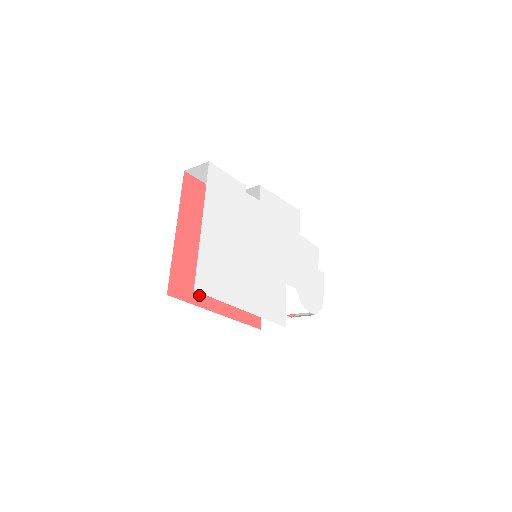
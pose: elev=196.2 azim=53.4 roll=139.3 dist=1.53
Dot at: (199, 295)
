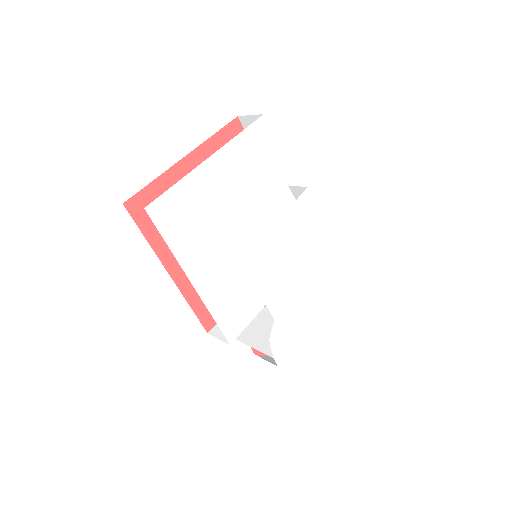
Dot at: (161, 237)
